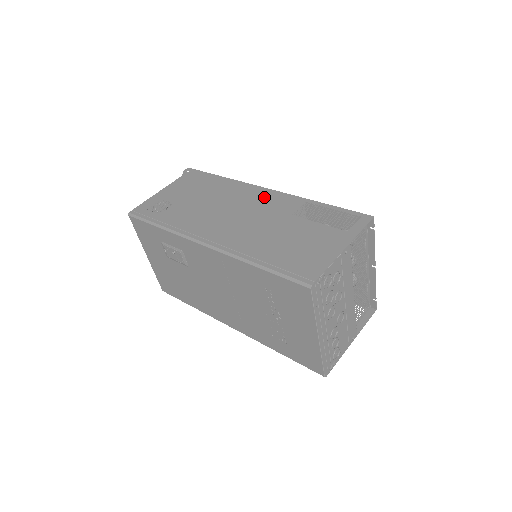
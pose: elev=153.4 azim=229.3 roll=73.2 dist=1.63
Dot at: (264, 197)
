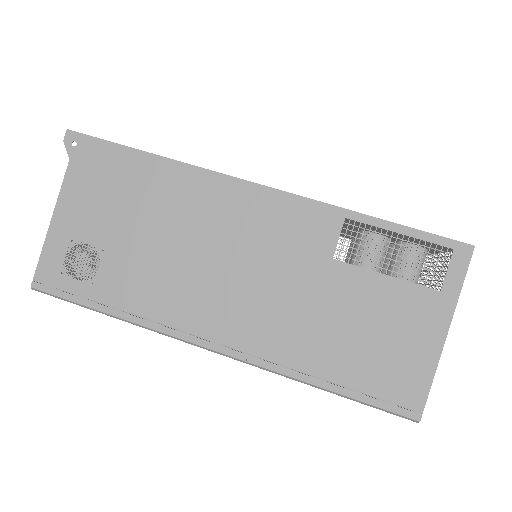
Dot at: (264, 213)
